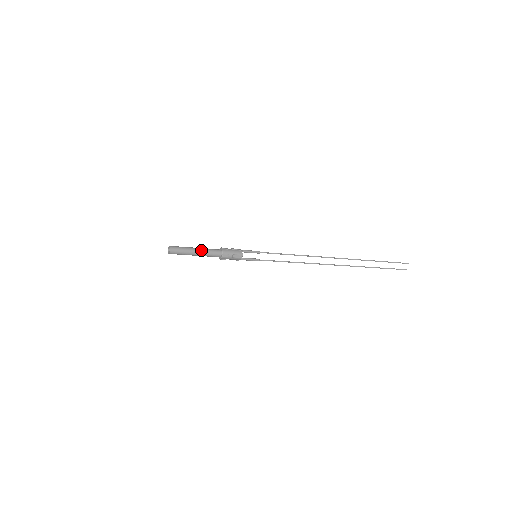
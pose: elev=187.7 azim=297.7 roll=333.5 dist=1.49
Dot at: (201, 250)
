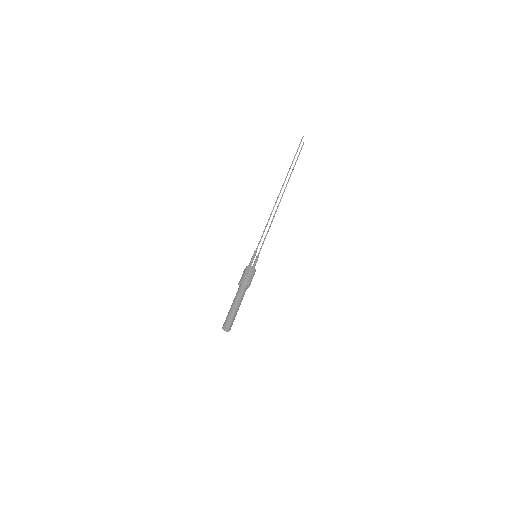
Dot at: (238, 301)
